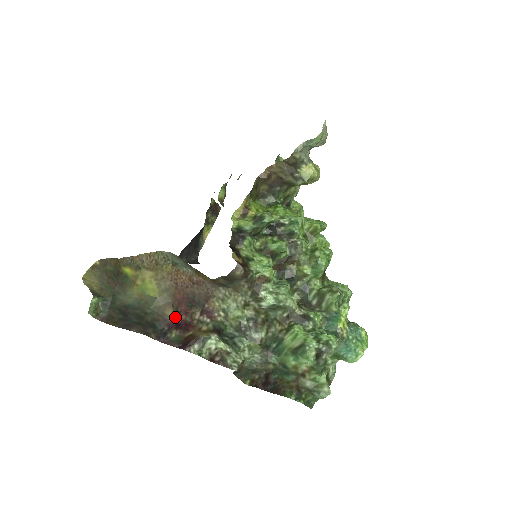
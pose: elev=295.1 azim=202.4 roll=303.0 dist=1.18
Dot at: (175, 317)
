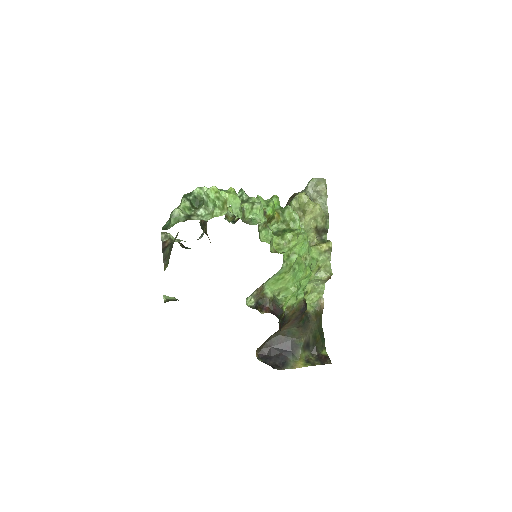
Dot at: occluded
